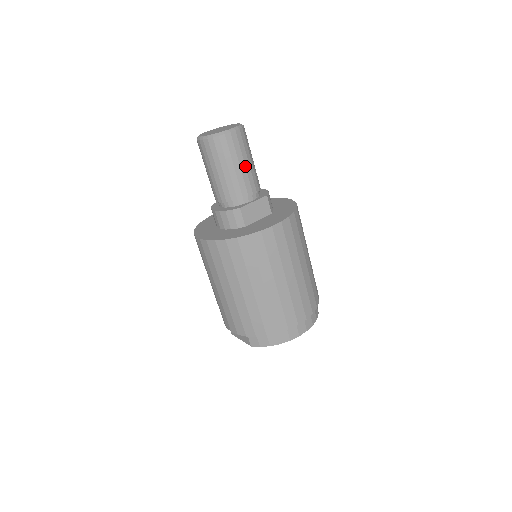
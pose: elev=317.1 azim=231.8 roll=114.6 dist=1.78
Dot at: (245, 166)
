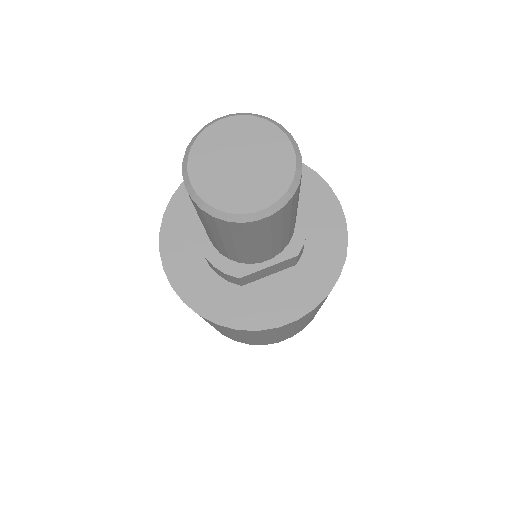
Dot at: (271, 241)
